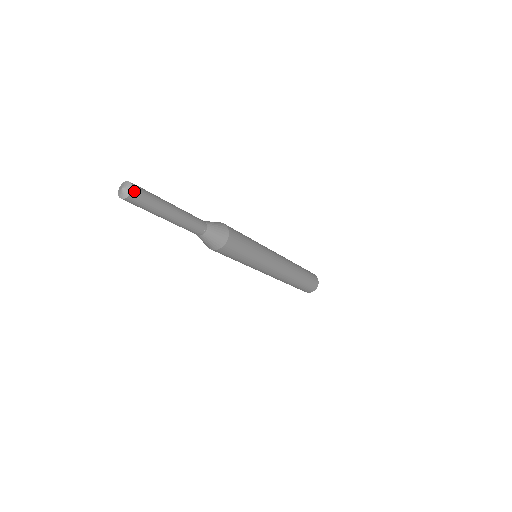
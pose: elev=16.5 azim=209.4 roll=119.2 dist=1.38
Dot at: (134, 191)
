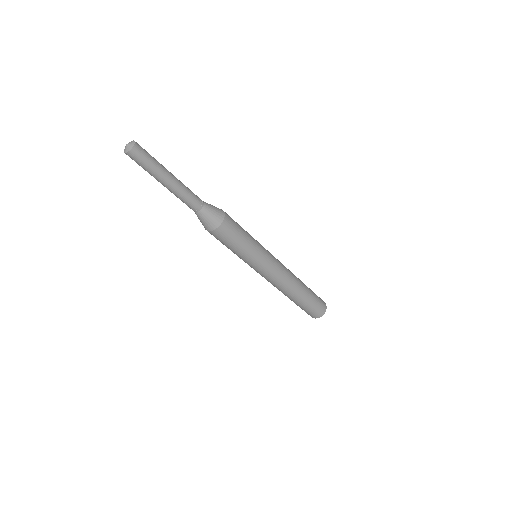
Dot at: (137, 143)
